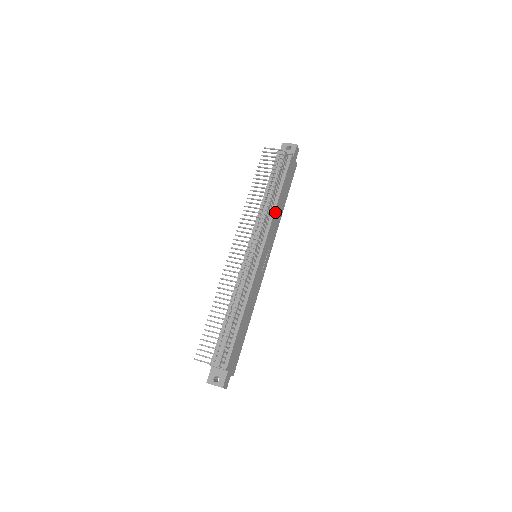
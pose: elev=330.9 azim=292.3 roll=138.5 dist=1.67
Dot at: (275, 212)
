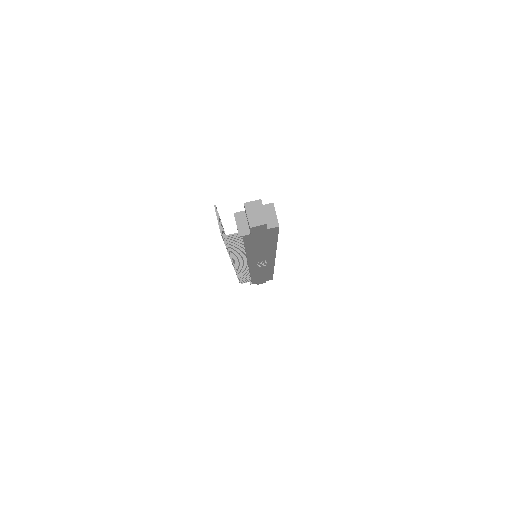
Dot at: (250, 255)
